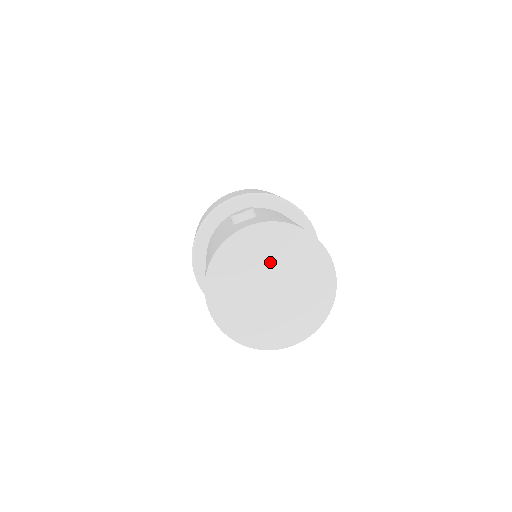
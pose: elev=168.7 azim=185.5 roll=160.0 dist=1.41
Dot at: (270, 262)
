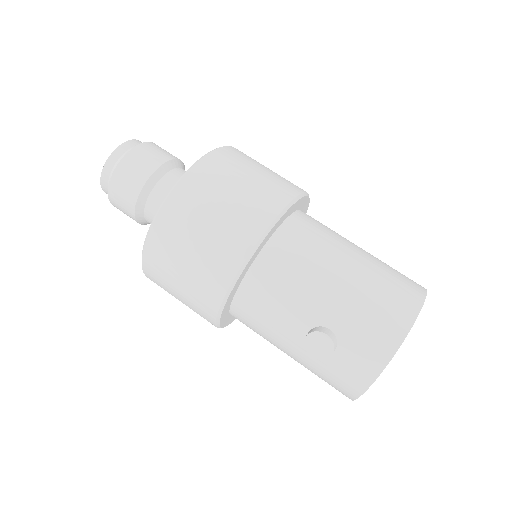
Dot at: occluded
